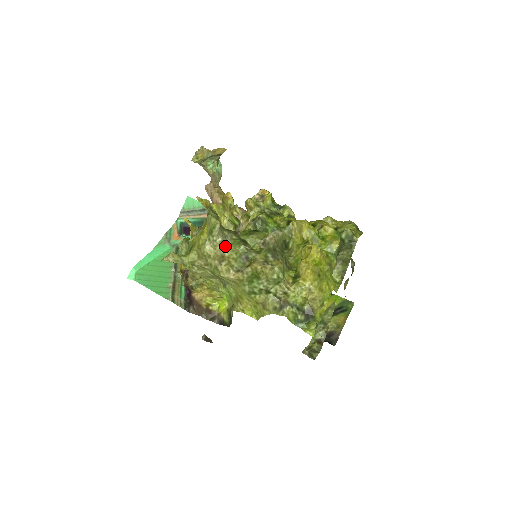
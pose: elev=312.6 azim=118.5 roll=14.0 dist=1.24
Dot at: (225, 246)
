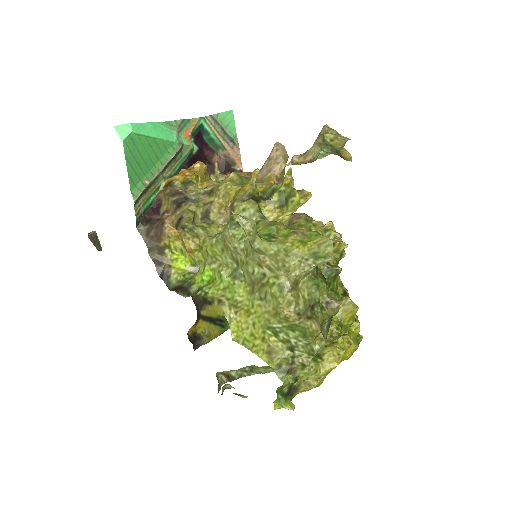
Dot at: (306, 275)
